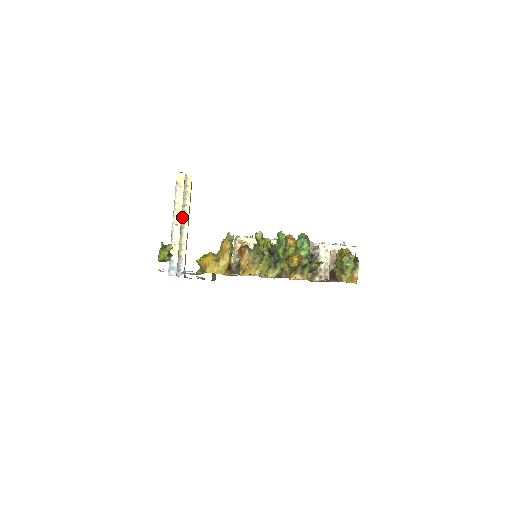
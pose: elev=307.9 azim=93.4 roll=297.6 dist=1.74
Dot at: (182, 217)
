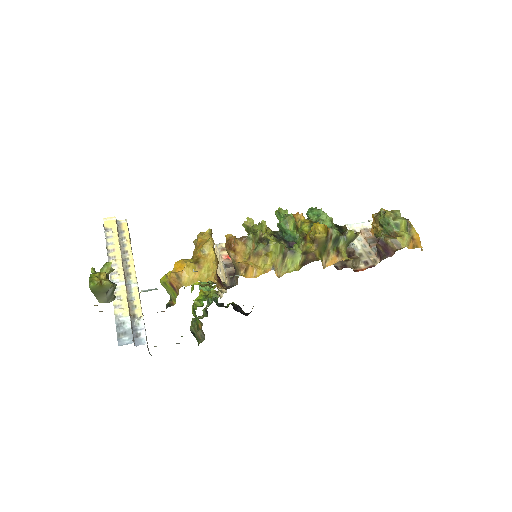
Dot at: (124, 267)
